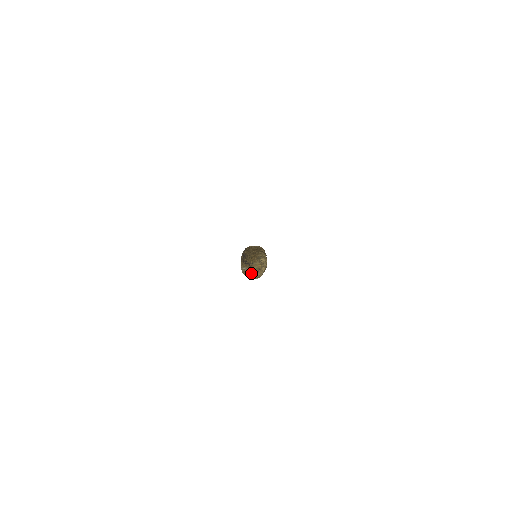
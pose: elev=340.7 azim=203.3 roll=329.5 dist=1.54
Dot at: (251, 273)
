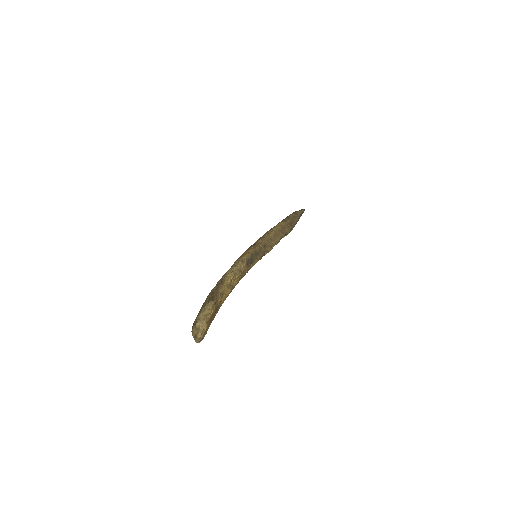
Dot at: (194, 339)
